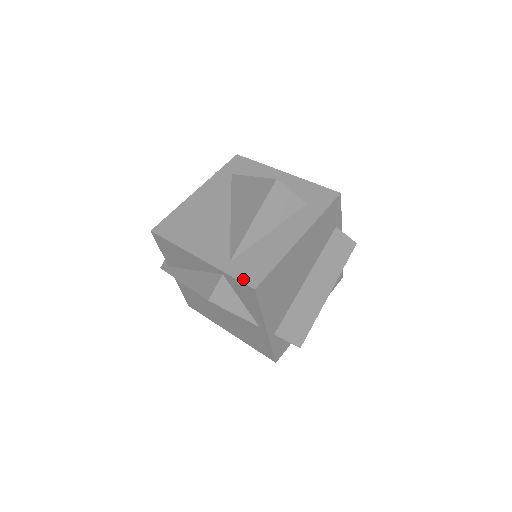
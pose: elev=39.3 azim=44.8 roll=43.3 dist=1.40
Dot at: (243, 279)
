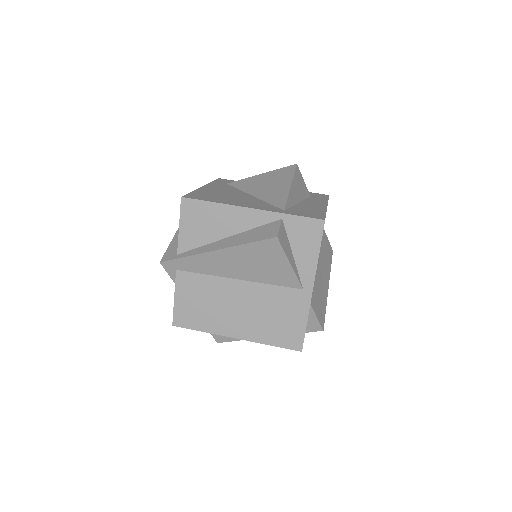
Dot at: (308, 216)
